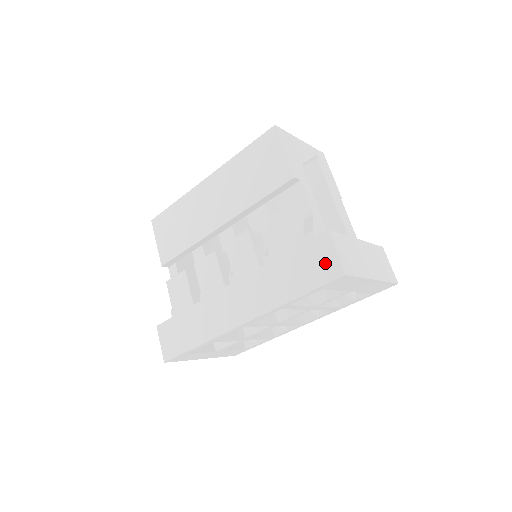
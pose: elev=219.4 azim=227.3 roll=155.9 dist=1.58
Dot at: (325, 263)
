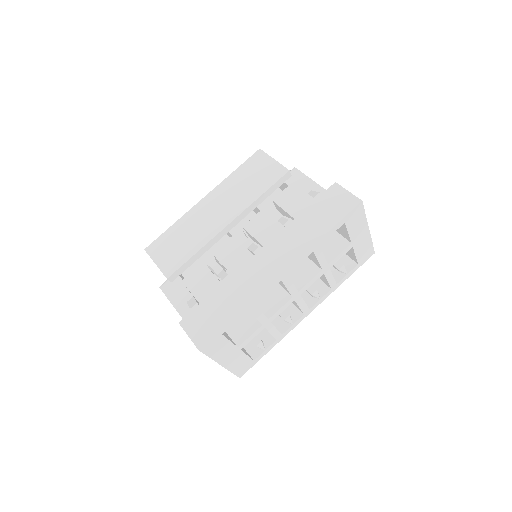
Dot at: (343, 201)
